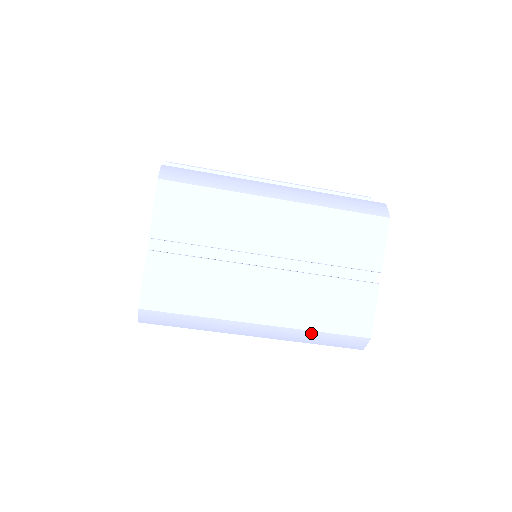
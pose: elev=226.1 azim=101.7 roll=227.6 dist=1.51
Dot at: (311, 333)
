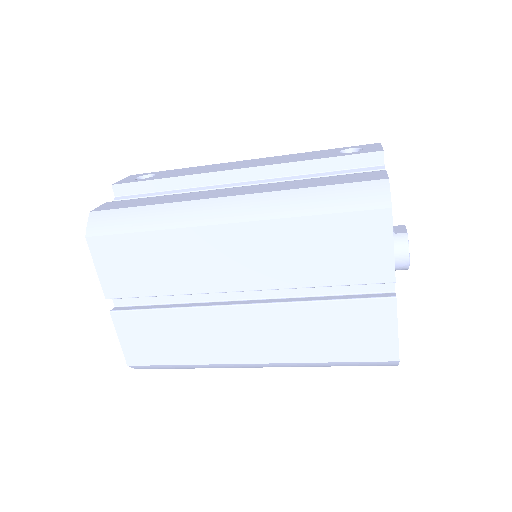
Dot at: (319, 363)
